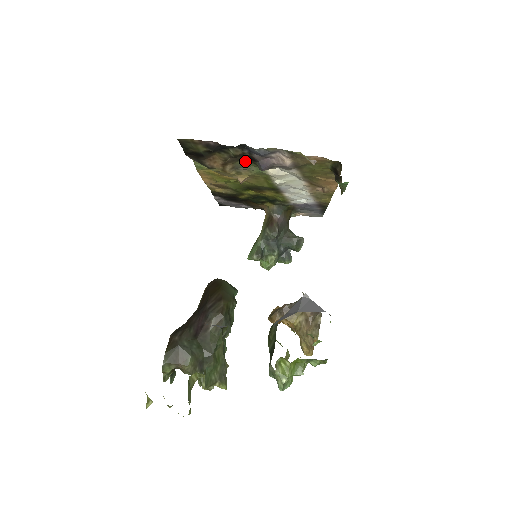
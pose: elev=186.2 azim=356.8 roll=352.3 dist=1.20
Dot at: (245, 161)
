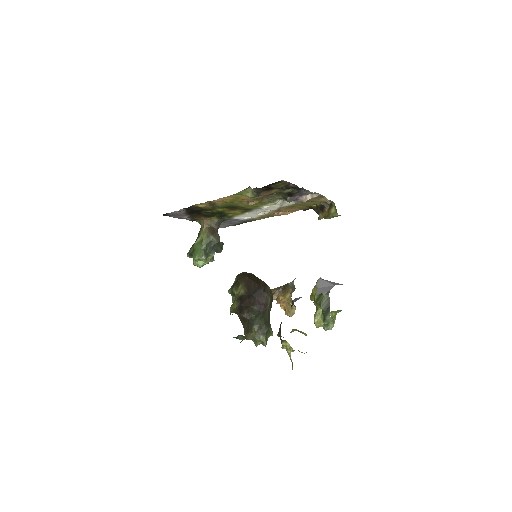
Dot at: (279, 195)
